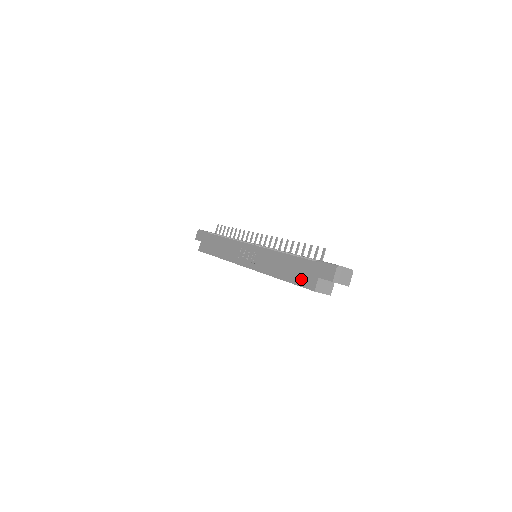
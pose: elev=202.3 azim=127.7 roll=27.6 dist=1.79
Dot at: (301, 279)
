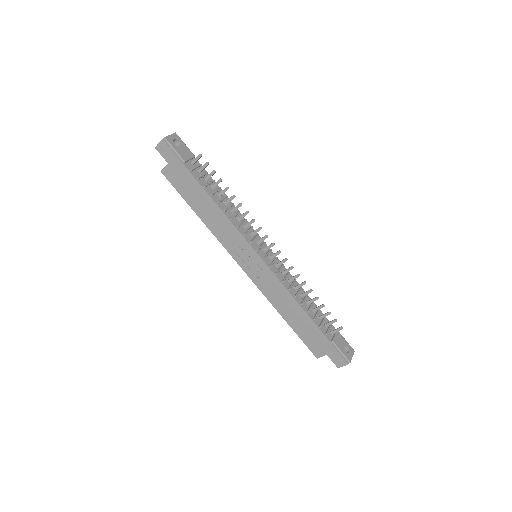
Dot at: (309, 341)
